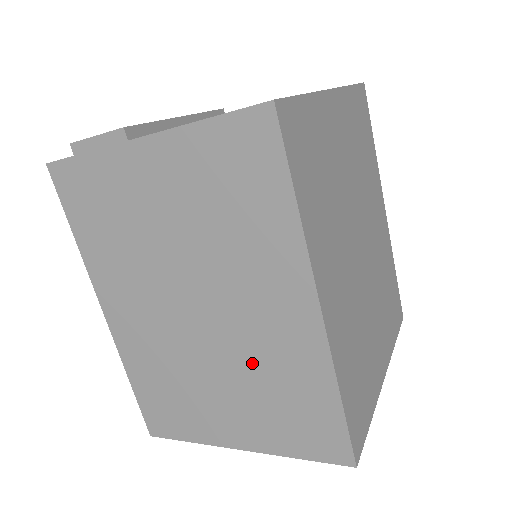
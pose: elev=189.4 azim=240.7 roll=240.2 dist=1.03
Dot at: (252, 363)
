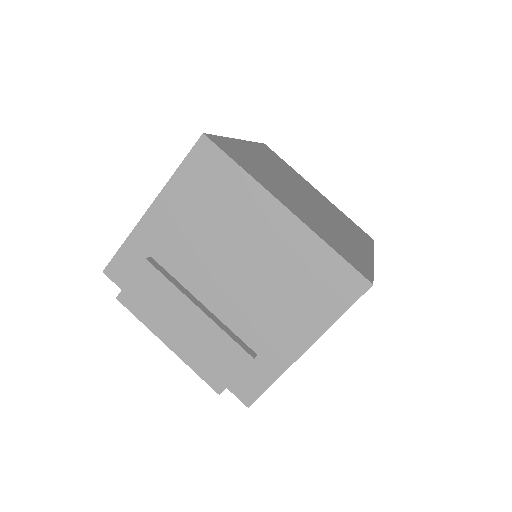
Dot at: occluded
